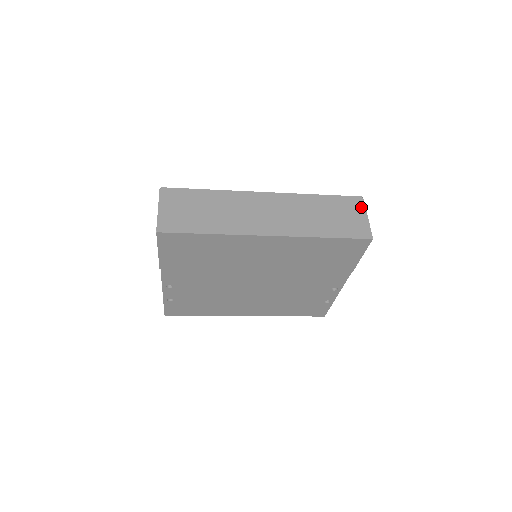
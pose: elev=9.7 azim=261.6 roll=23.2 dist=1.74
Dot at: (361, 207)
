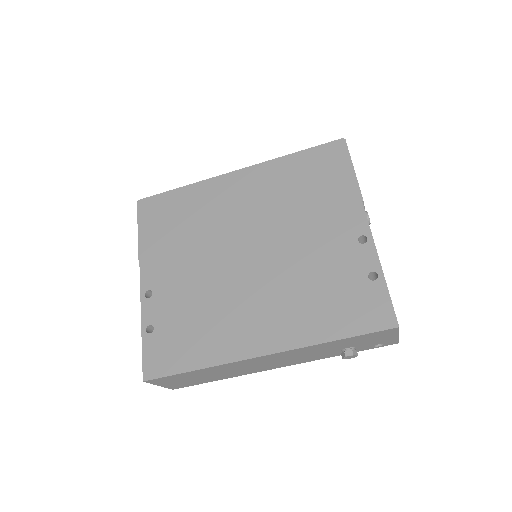
Dot at: occluded
